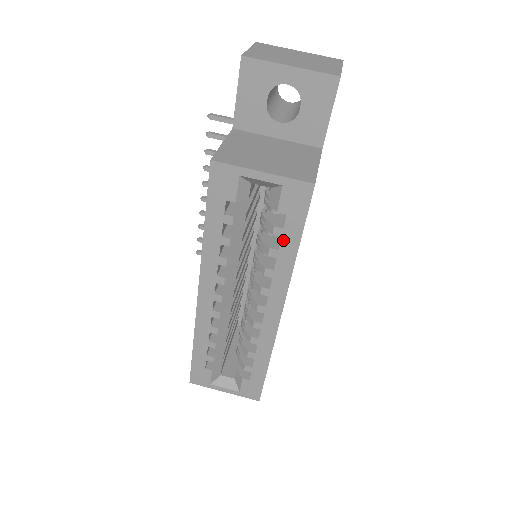
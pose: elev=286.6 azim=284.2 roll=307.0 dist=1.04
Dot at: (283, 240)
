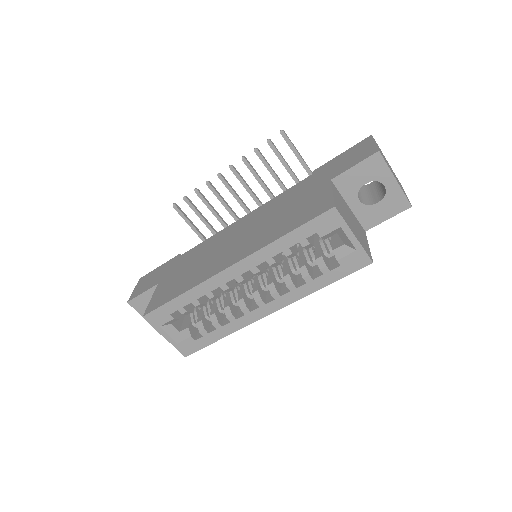
Dot at: (322, 276)
